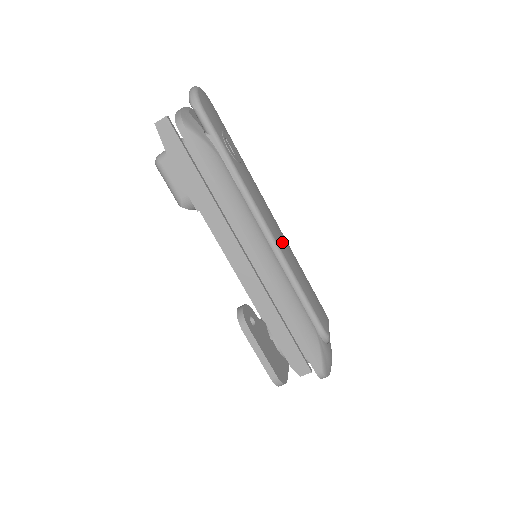
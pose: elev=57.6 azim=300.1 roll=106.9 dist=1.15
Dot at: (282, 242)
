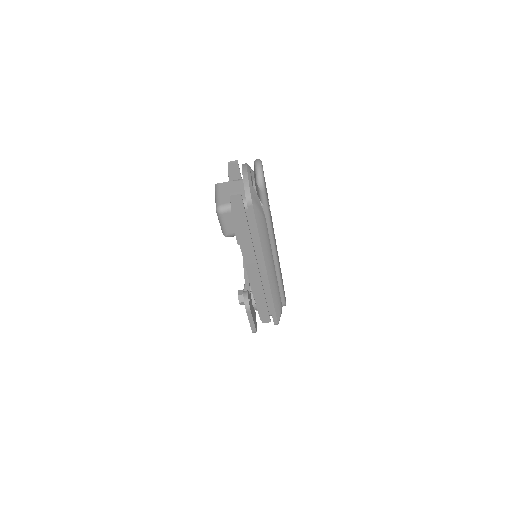
Dot at: (278, 256)
